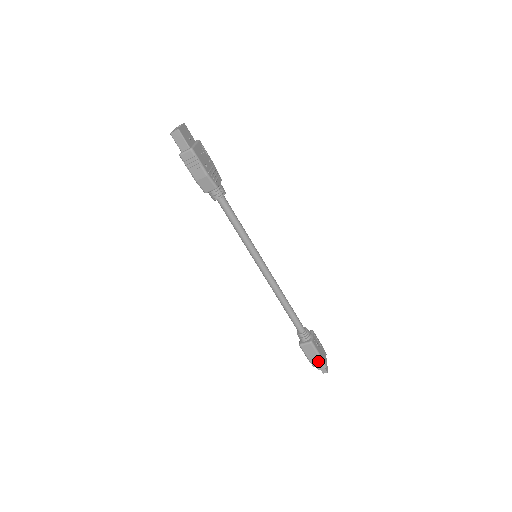
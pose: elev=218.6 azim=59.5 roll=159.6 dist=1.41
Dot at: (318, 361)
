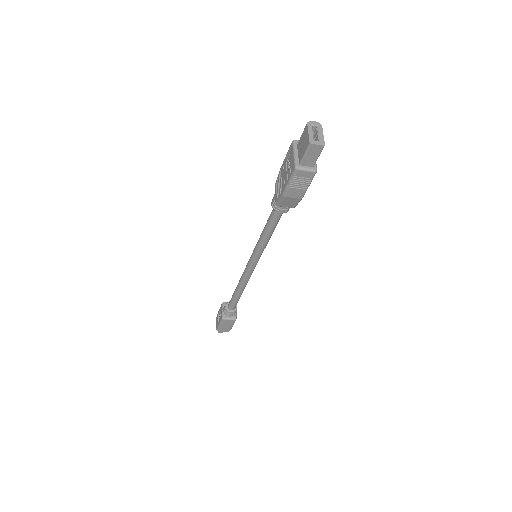
Dot at: (227, 329)
